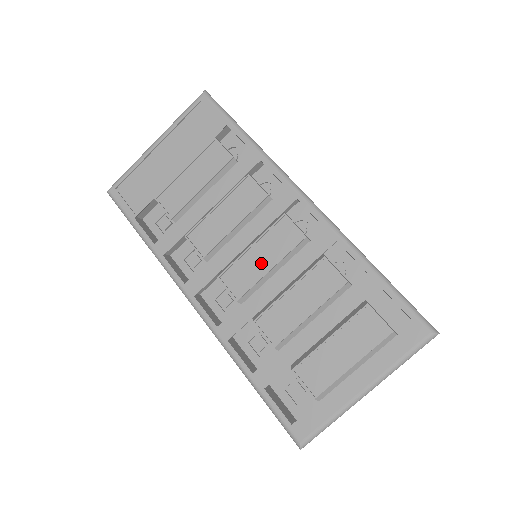
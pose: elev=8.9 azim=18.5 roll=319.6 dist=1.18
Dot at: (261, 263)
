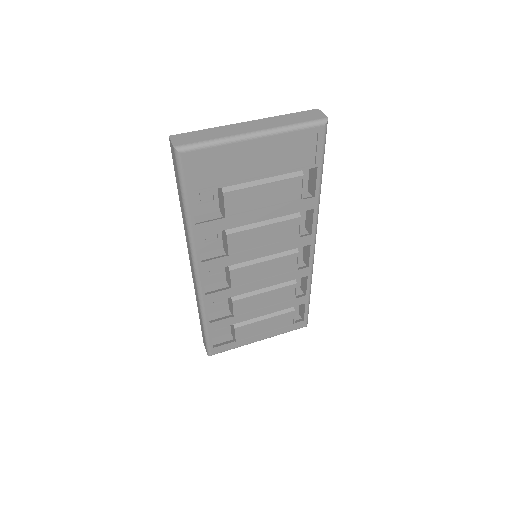
Dot at: (262, 273)
